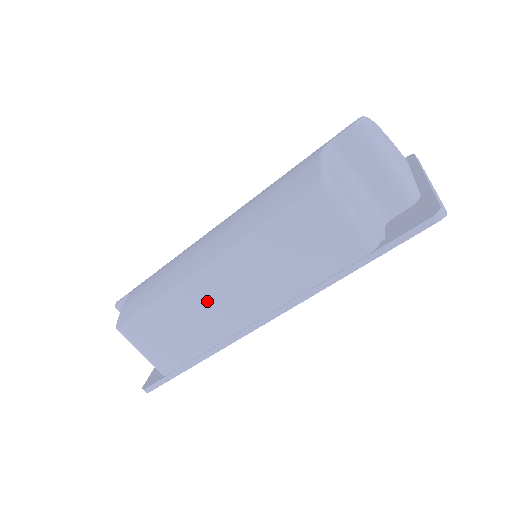
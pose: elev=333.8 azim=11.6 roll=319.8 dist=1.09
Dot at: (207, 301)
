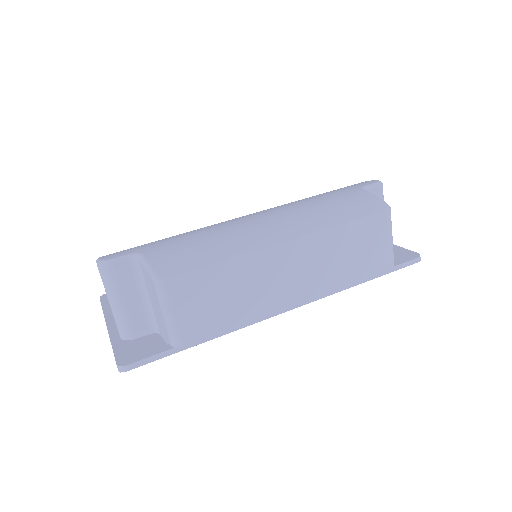
Dot at: (270, 274)
